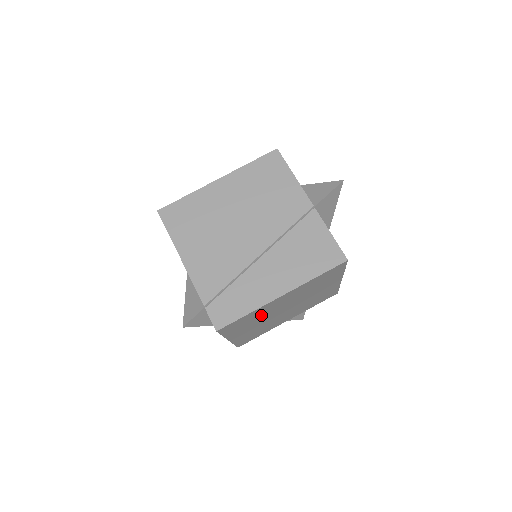
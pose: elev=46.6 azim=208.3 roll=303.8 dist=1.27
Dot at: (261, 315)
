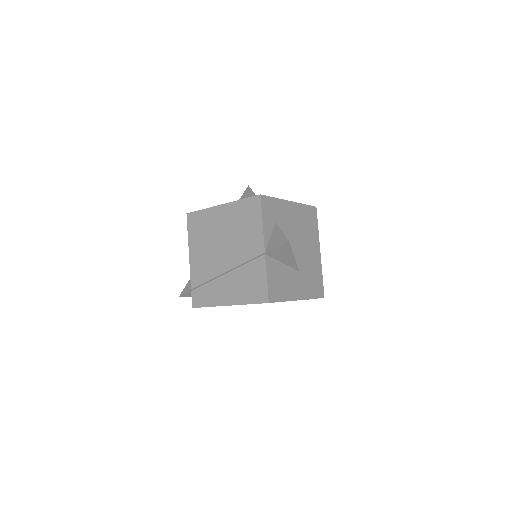
Dot at: occluded
